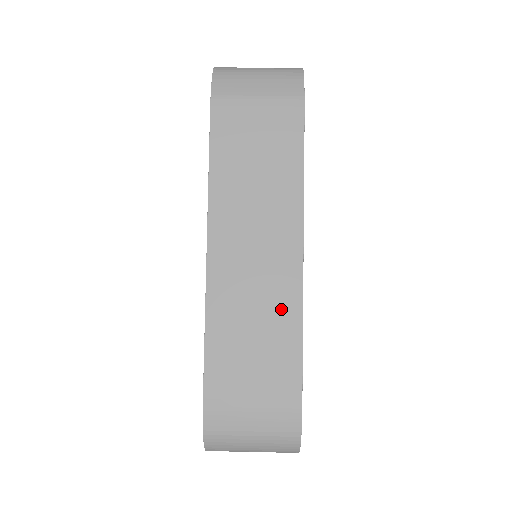
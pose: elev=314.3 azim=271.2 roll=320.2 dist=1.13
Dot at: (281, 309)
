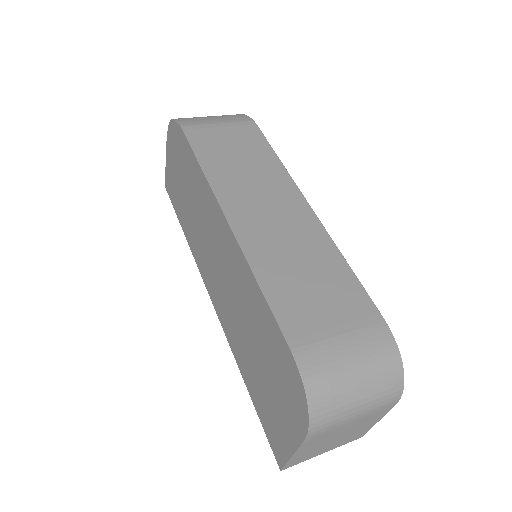
Dot at: (316, 247)
